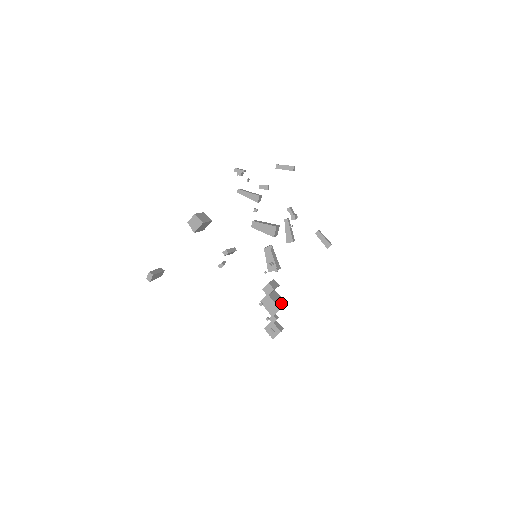
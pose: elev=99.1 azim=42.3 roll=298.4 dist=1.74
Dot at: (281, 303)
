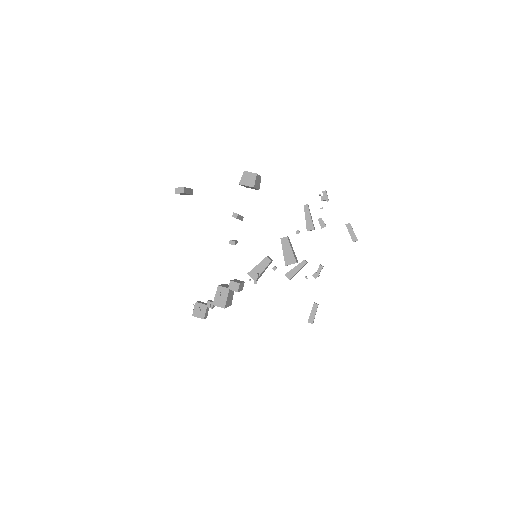
Dot at: (229, 303)
